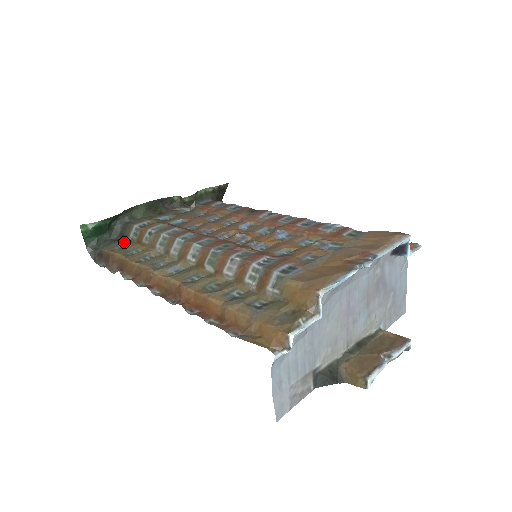
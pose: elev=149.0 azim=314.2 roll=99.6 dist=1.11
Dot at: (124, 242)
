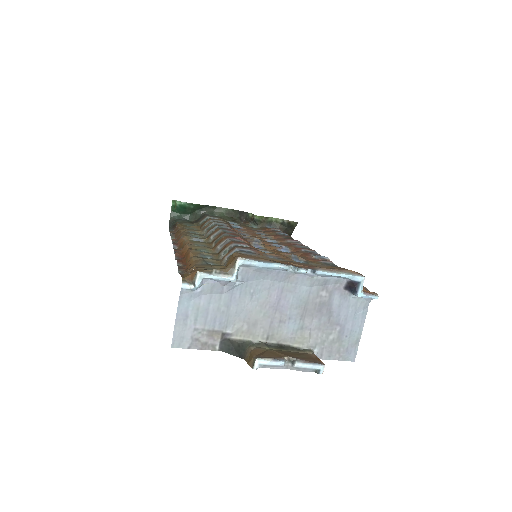
Dot at: (195, 225)
